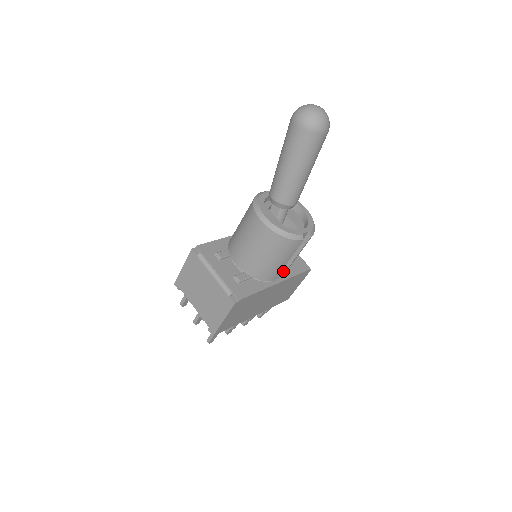
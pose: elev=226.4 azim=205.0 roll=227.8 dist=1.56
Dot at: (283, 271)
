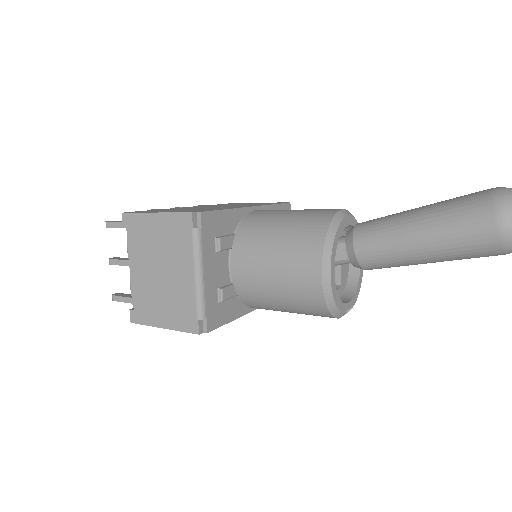
Dot at: occluded
